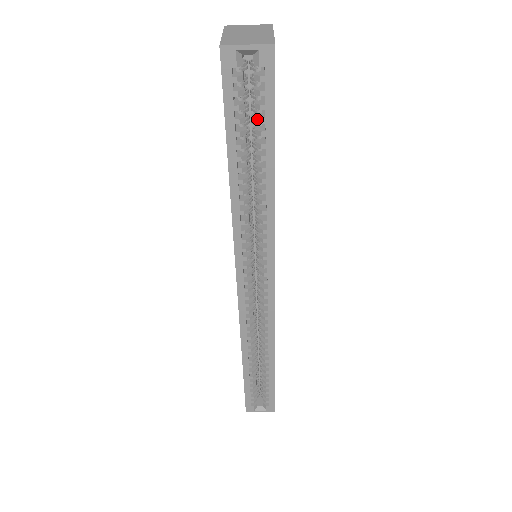
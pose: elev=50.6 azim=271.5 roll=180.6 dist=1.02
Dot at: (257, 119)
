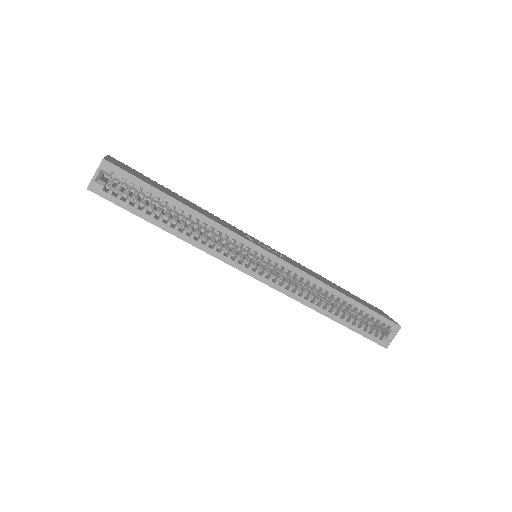
Dot at: (142, 194)
